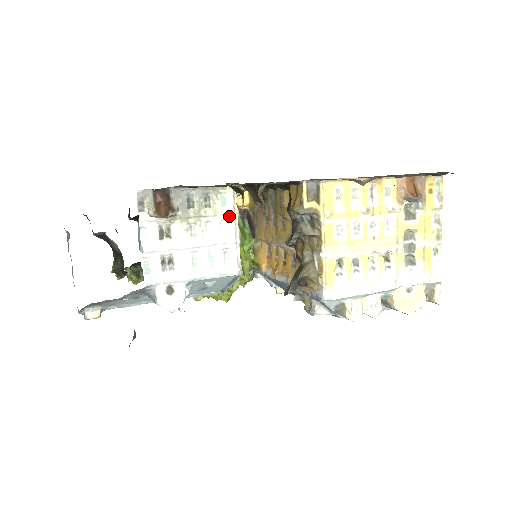
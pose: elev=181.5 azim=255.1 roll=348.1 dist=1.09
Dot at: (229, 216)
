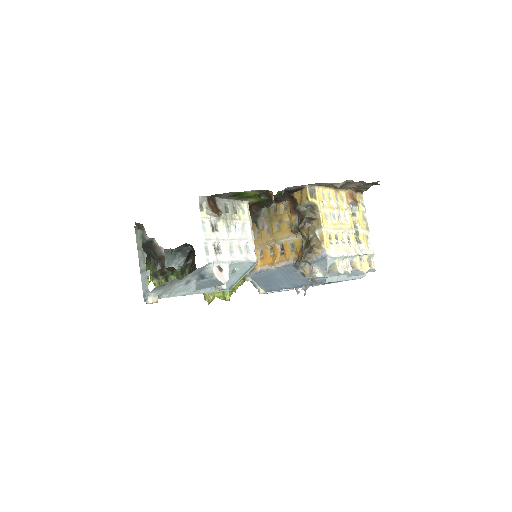
Dot at: (247, 221)
